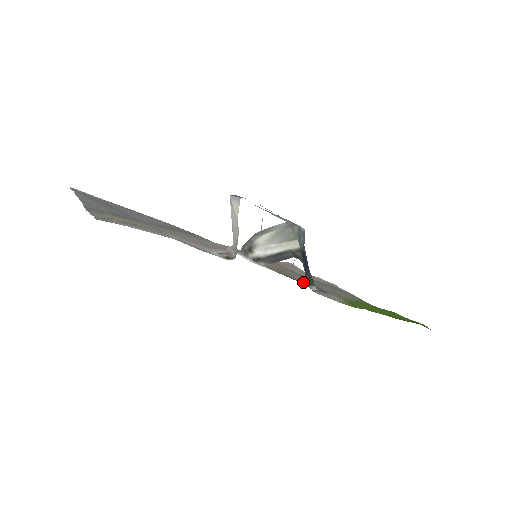
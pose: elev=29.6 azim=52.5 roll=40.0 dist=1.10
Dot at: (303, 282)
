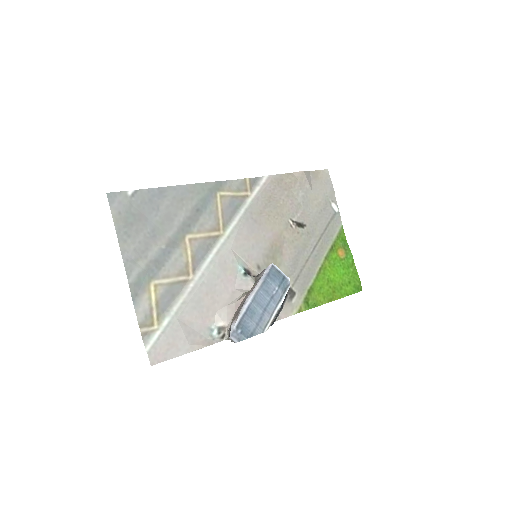
Dot at: occluded
